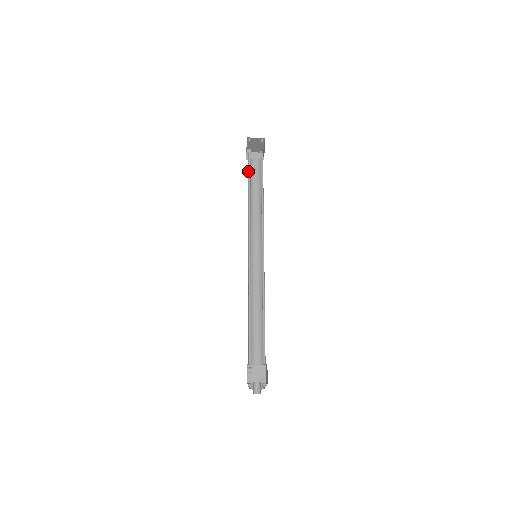
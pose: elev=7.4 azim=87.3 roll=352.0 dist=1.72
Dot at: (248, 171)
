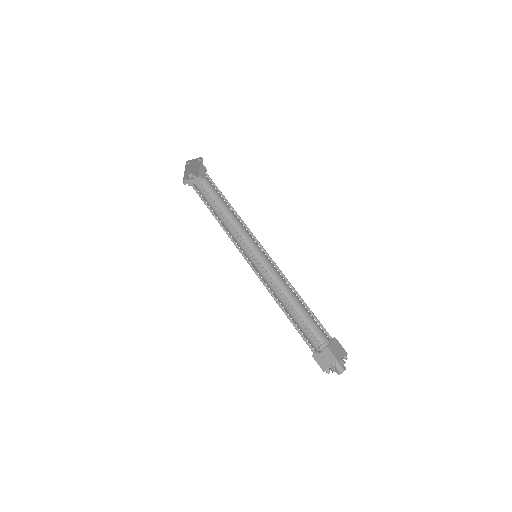
Dot at: occluded
